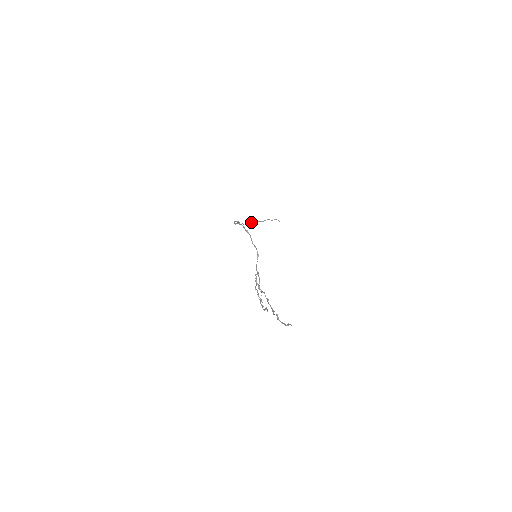
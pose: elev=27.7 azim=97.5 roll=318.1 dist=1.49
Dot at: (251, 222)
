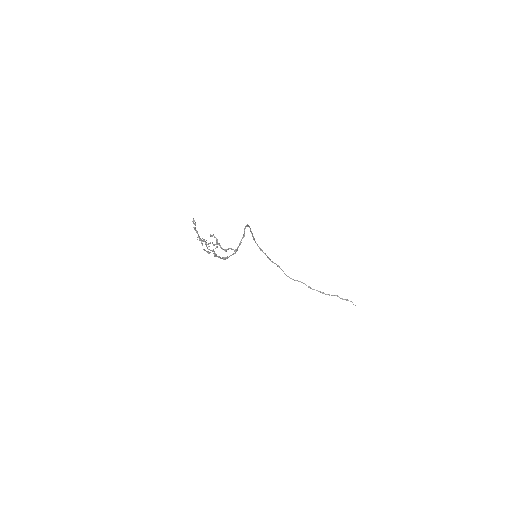
Dot at: (306, 285)
